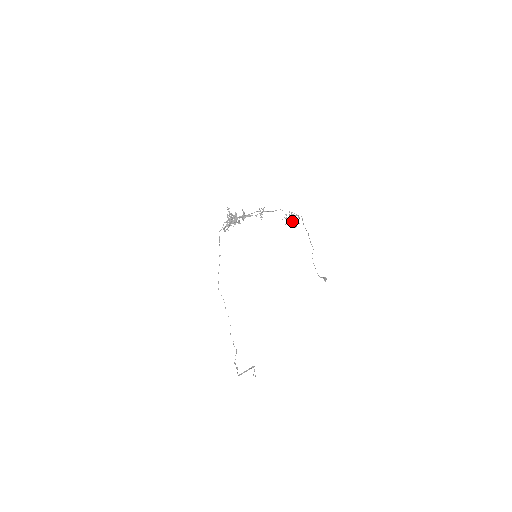
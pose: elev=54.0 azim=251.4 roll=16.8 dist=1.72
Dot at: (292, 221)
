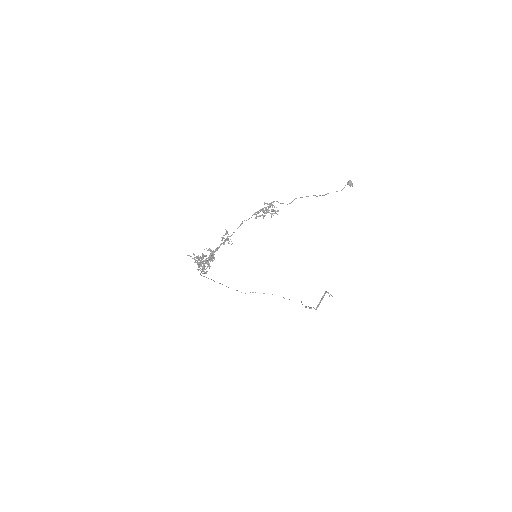
Dot at: (268, 208)
